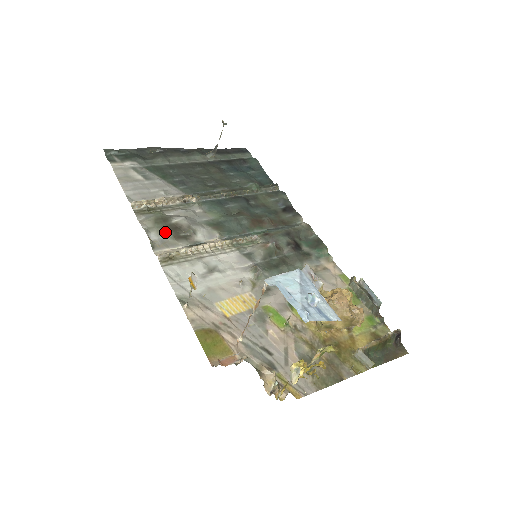
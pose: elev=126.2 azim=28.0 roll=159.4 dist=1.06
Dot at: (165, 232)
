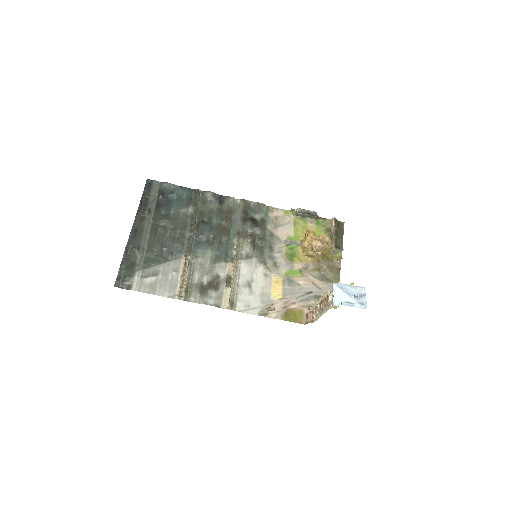
Dot at: (210, 293)
